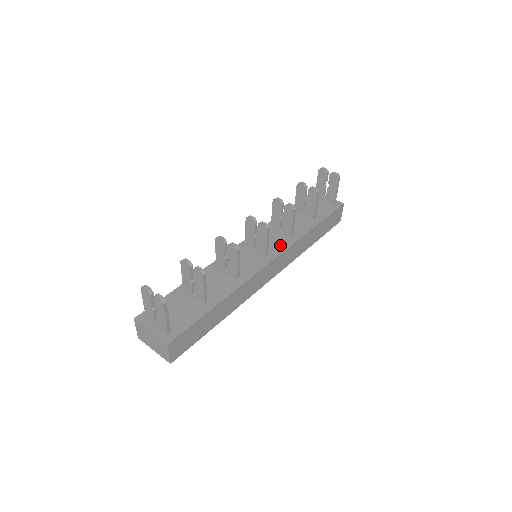
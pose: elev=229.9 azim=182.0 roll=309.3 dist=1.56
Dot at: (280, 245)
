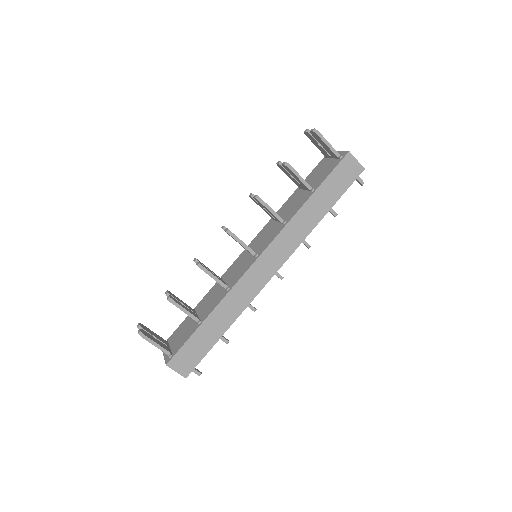
Dot at: (271, 237)
